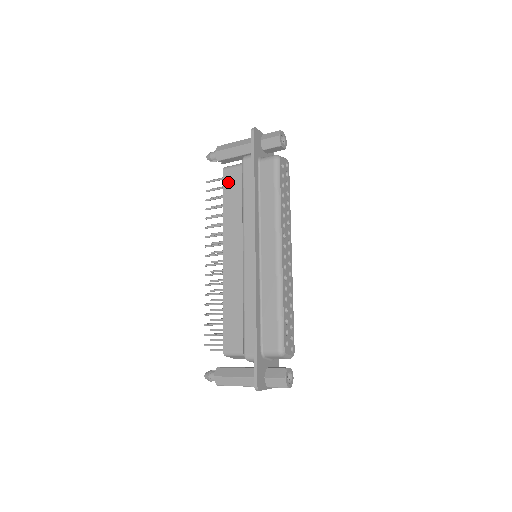
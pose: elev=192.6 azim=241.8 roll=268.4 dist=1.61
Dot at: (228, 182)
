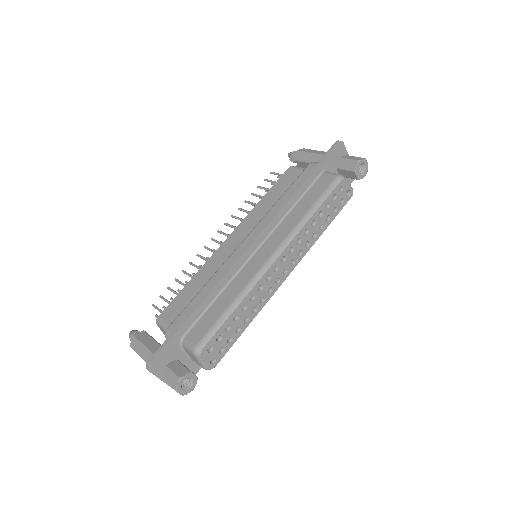
Dot at: (285, 178)
